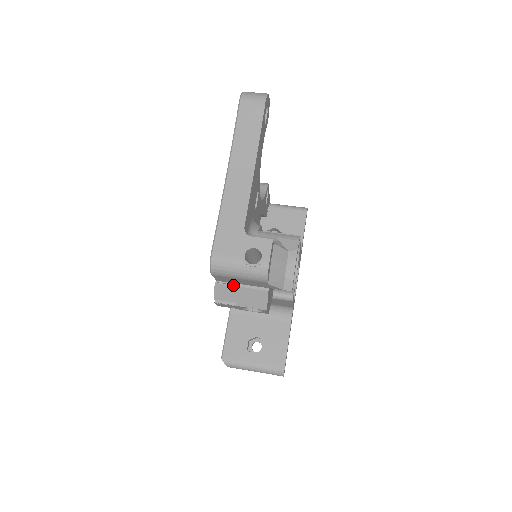
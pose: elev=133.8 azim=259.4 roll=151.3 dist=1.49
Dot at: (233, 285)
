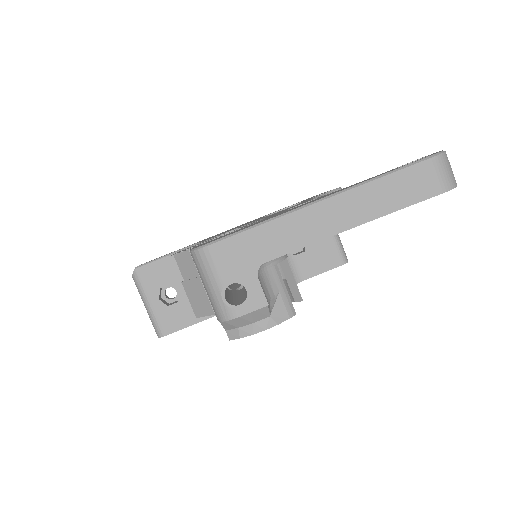
Dot at: occluded
